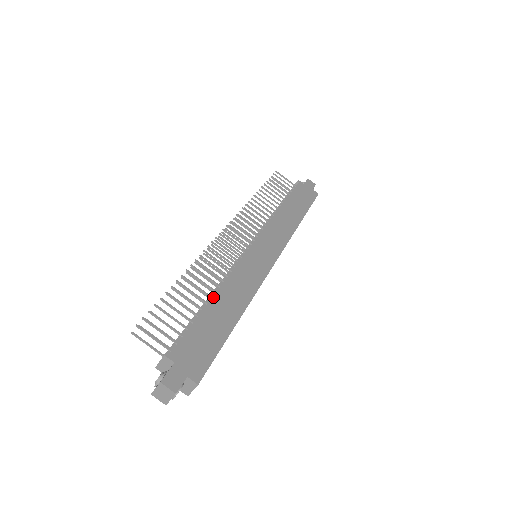
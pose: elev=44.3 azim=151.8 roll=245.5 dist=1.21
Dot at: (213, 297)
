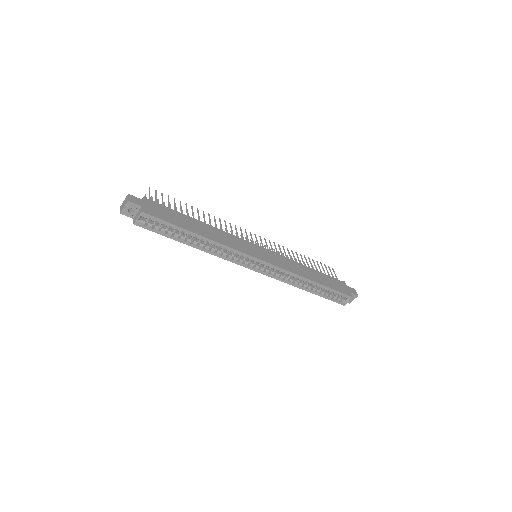
Dot at: (200, 221)
